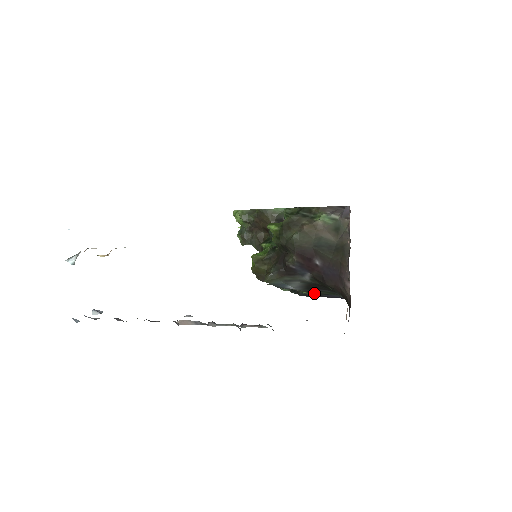
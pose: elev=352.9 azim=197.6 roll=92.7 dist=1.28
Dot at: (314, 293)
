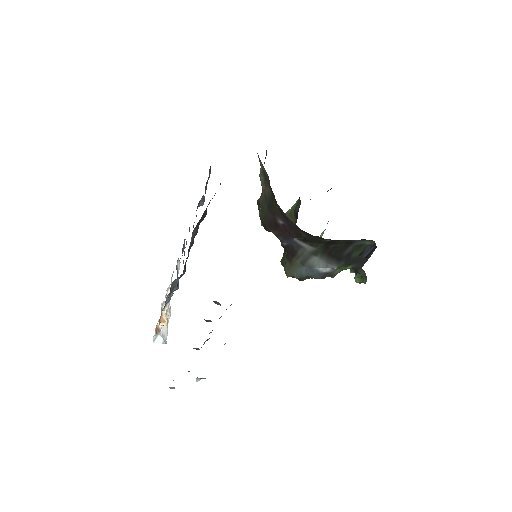
Dot at: (354, 261)
